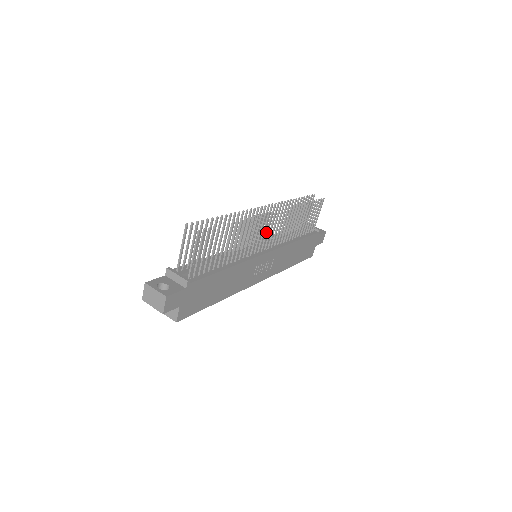
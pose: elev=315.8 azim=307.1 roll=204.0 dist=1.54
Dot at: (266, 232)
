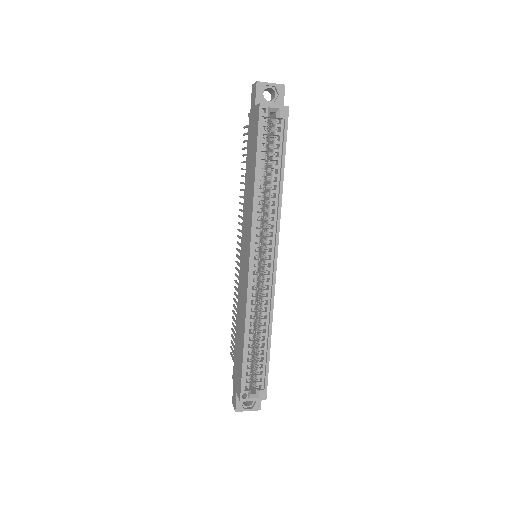
Dot at: occluded
